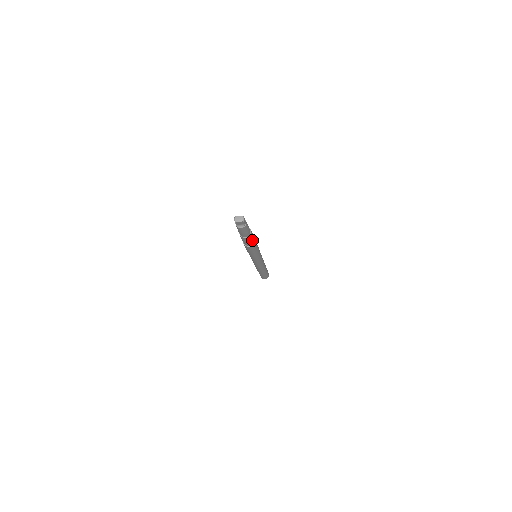
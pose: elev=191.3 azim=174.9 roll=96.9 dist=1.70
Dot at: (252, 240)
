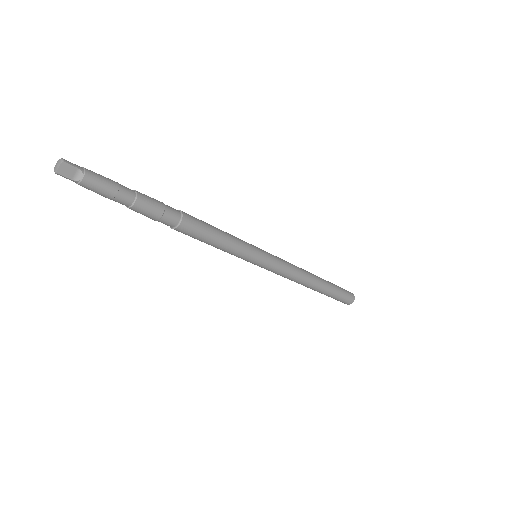
Dot at: (164, 207)
